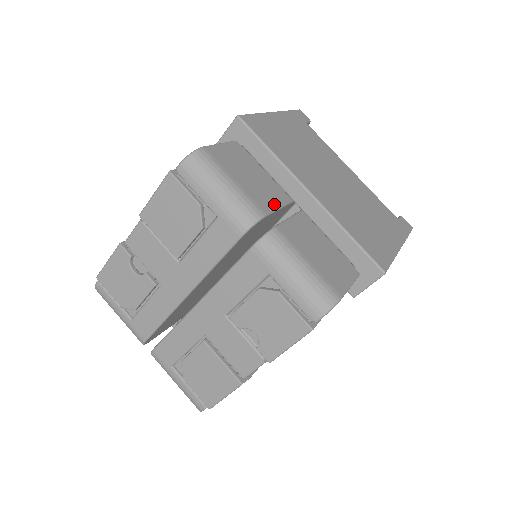
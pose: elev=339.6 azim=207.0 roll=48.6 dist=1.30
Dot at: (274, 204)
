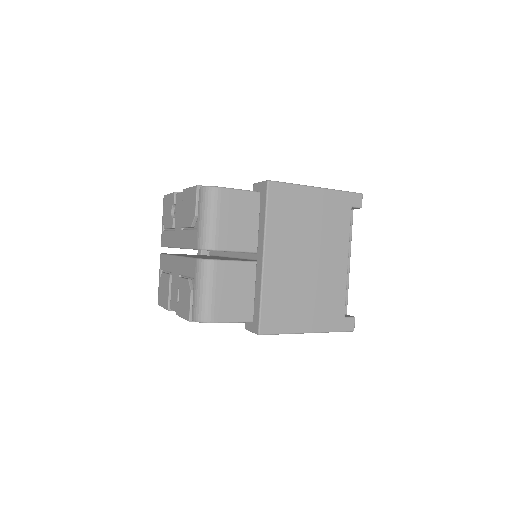
Dot at: (235, 247)
